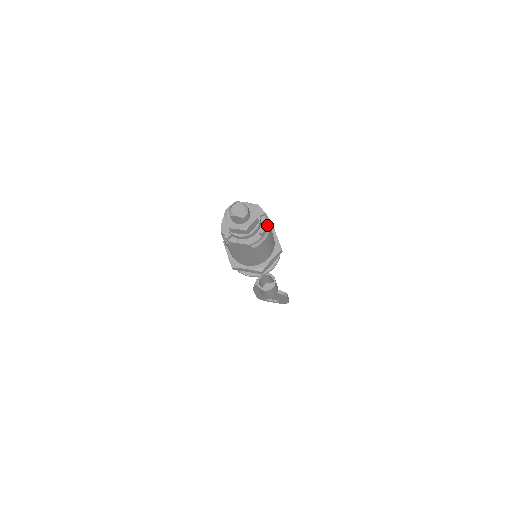
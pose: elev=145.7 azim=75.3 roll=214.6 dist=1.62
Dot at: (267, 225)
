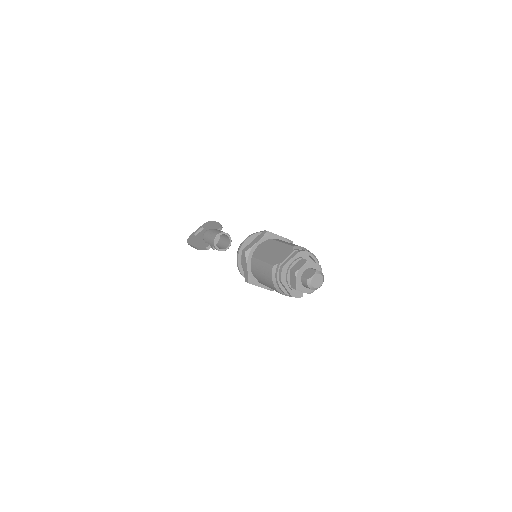
Dot at: occluded
